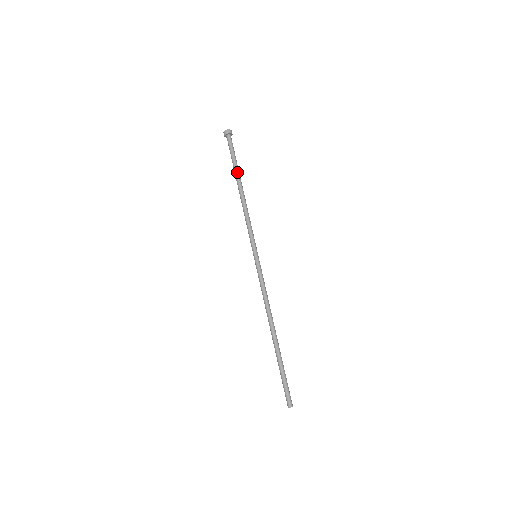
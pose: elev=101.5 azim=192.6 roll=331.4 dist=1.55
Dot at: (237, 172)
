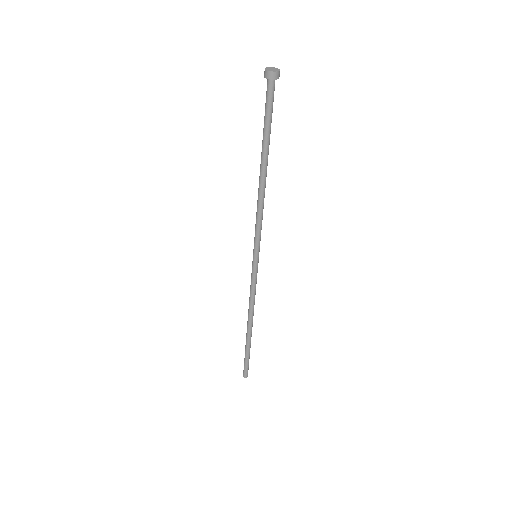
Dot at: (267, 148)
